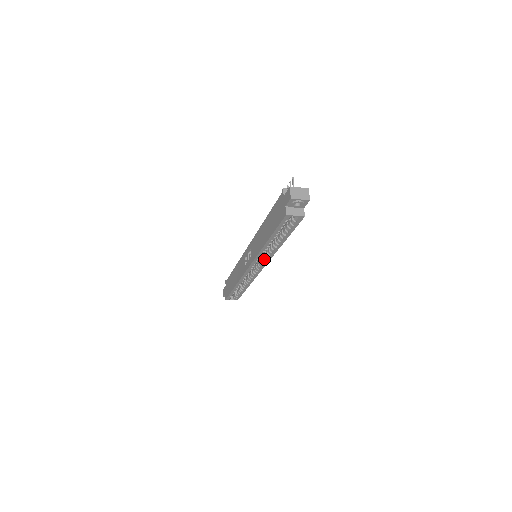
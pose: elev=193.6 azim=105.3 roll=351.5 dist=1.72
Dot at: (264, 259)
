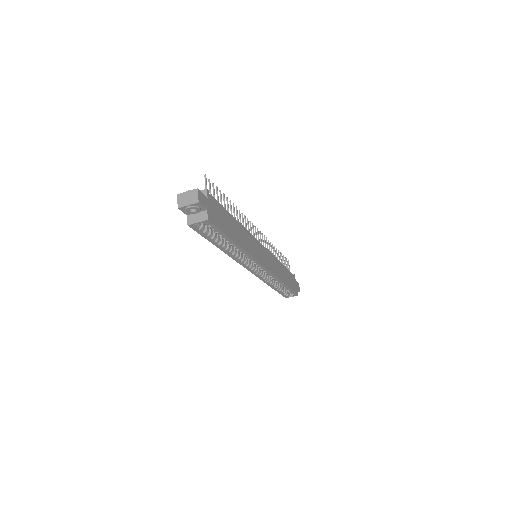
Dot at: (251, 261)
